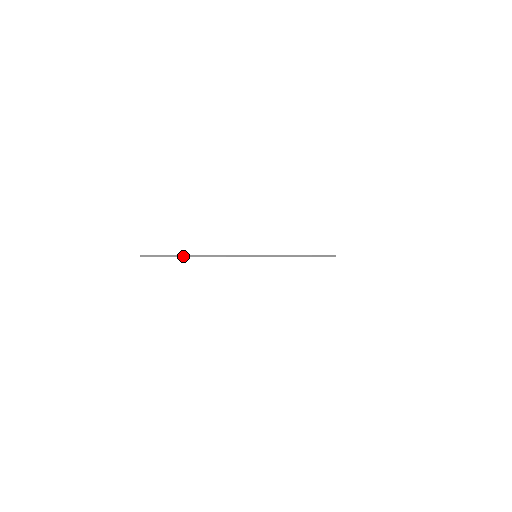
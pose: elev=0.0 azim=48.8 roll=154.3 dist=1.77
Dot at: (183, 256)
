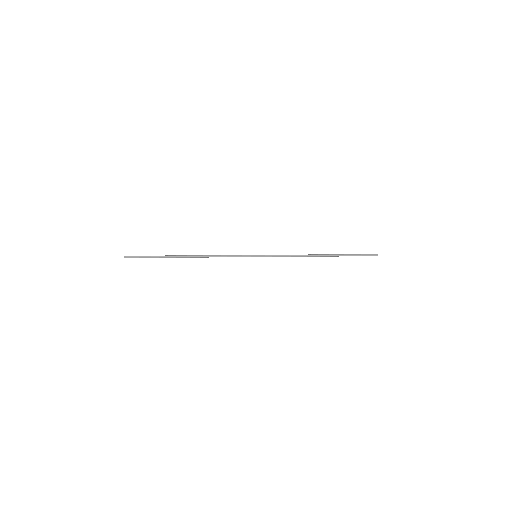
Dot at: (167, 256)
